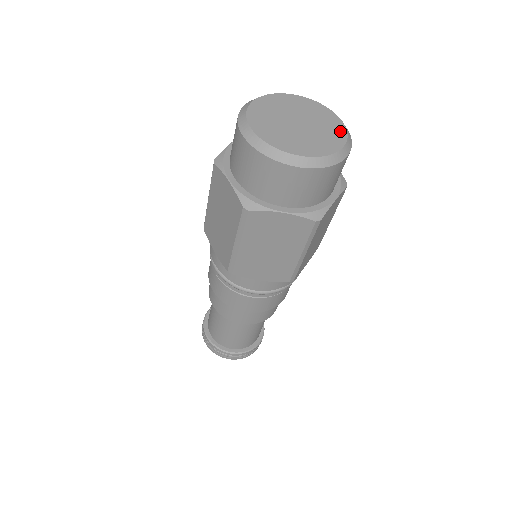
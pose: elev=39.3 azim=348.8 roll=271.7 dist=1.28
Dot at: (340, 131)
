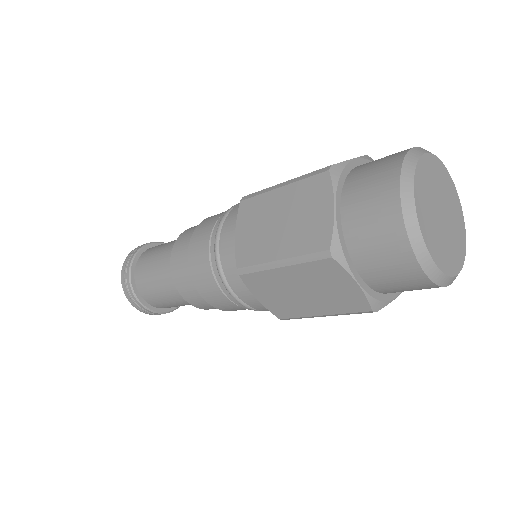
Dot at: (458, 203)
